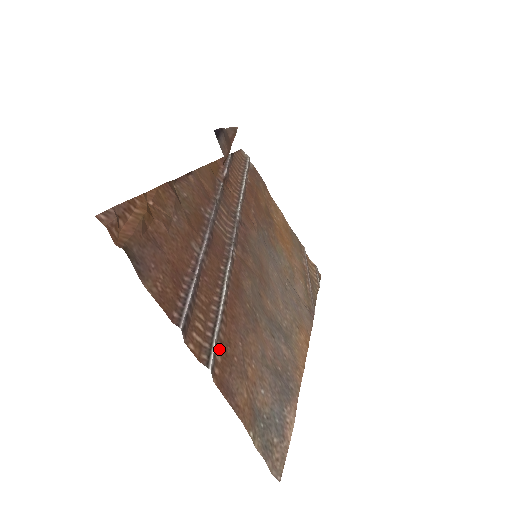
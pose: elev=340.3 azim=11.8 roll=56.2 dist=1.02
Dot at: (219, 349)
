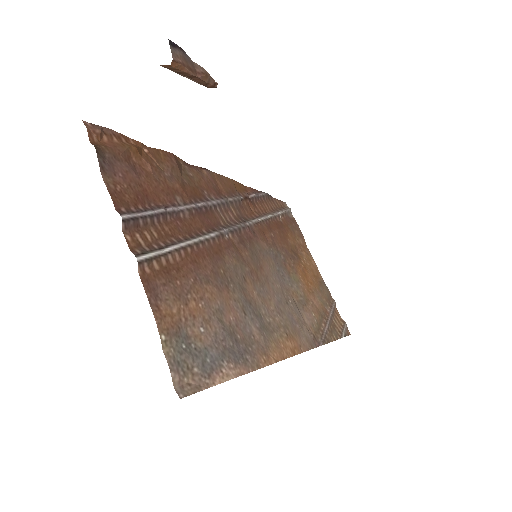
Dot at: (161, 263)
